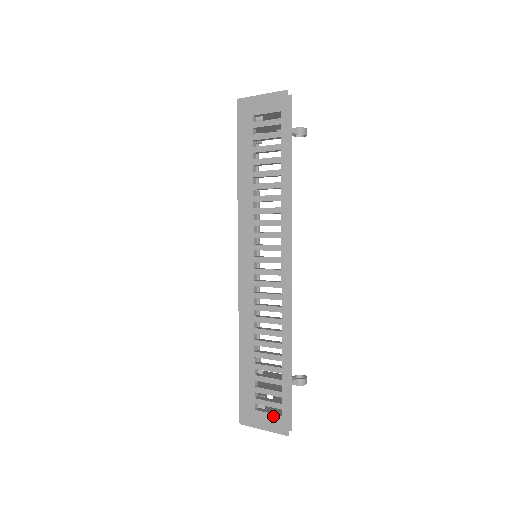
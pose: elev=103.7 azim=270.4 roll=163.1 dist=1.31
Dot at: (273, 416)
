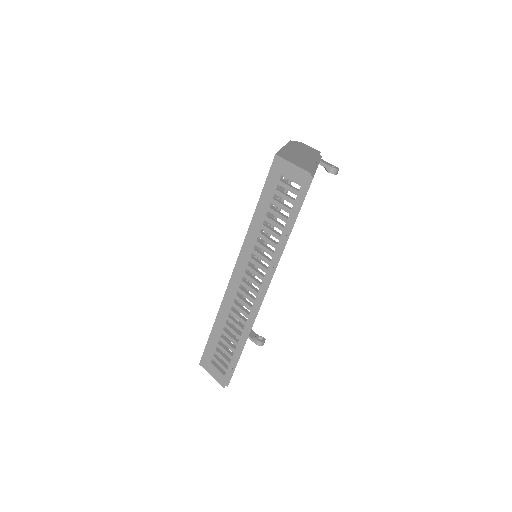
Dot at: (220, 372)
